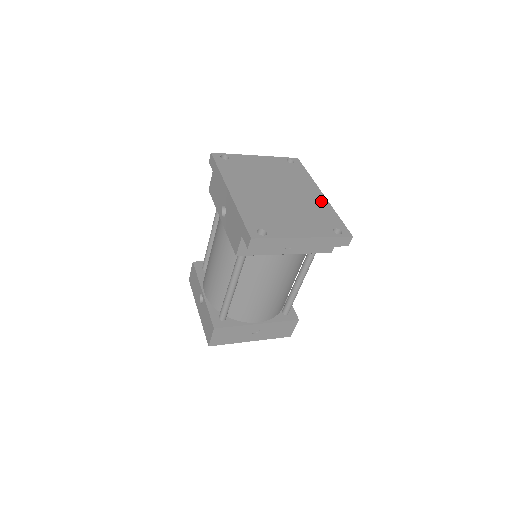
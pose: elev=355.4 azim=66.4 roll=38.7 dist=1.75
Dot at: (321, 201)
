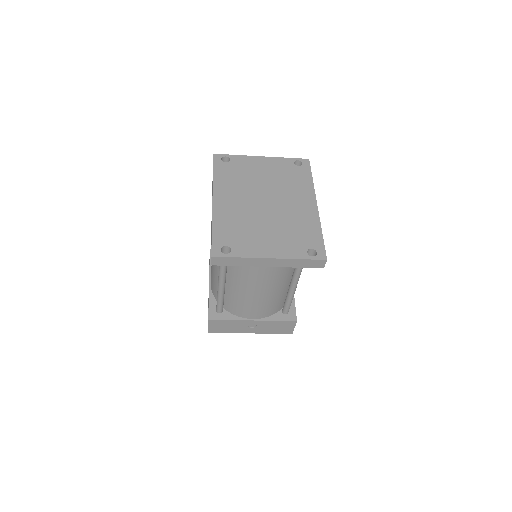
Dot at: (310, 214)
